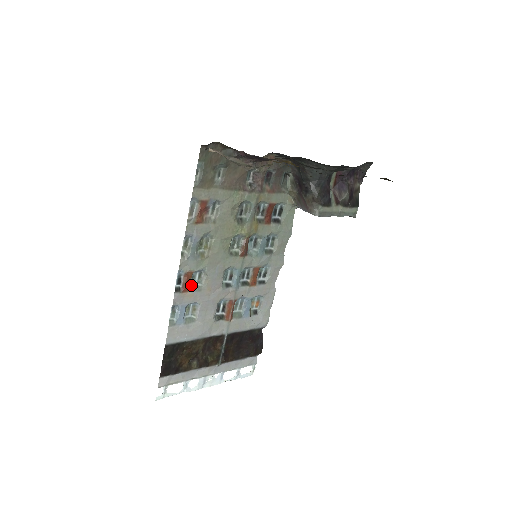
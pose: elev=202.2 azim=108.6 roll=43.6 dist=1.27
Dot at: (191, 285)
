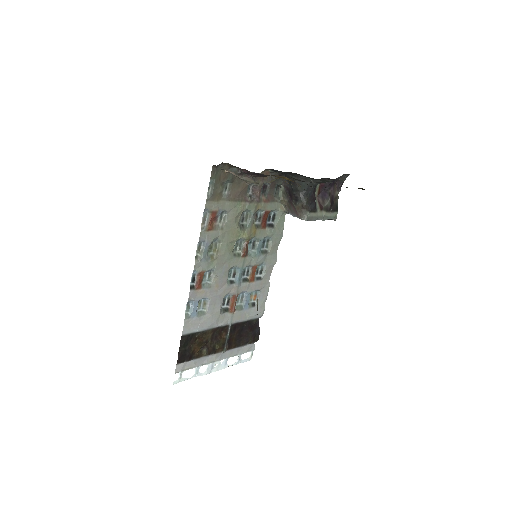
Dot at: (203, 283)
